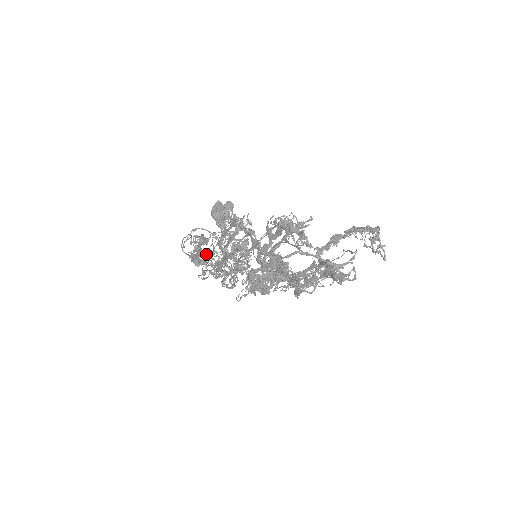
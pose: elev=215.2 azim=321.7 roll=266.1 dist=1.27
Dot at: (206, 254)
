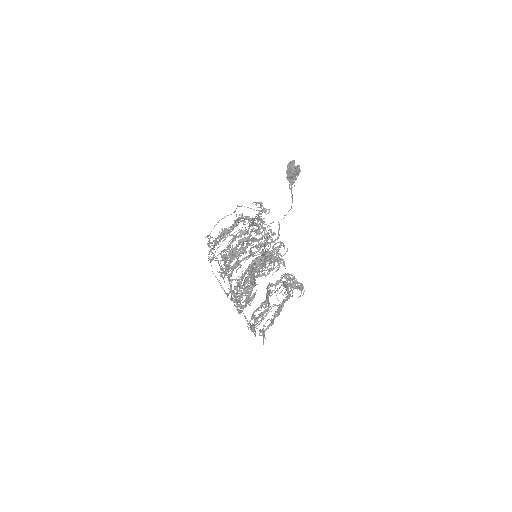
Dot at: (244, 224)
